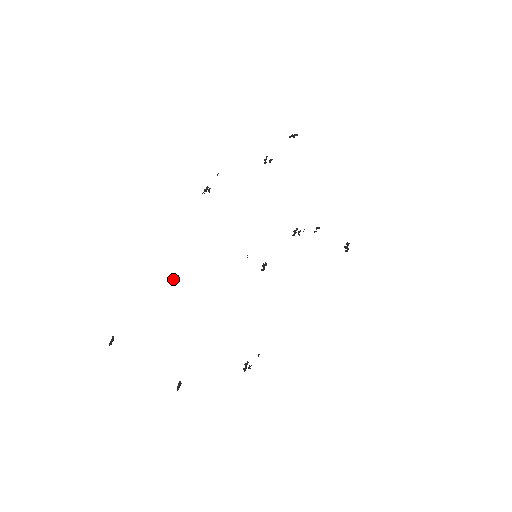
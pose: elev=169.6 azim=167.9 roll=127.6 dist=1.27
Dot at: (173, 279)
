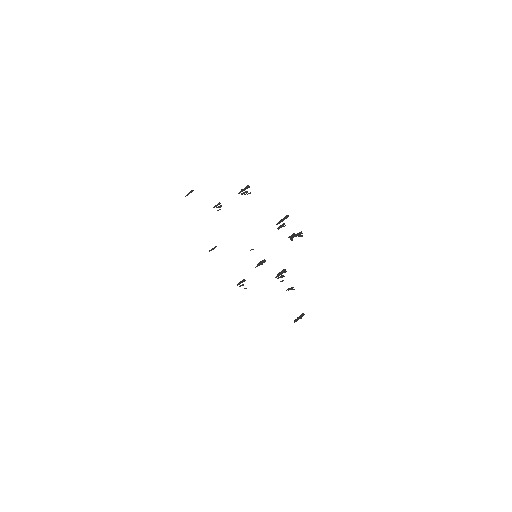
Dot at: (219, 207)
